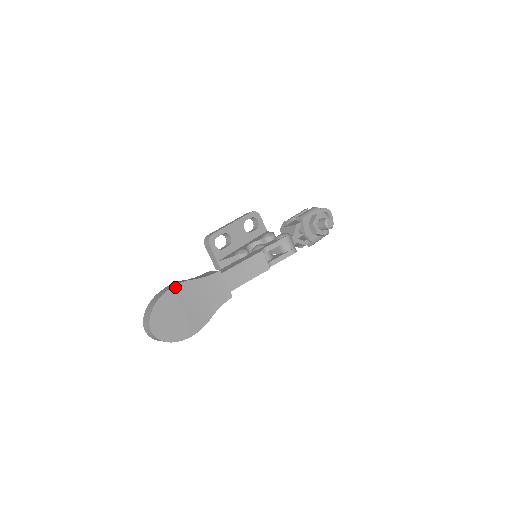
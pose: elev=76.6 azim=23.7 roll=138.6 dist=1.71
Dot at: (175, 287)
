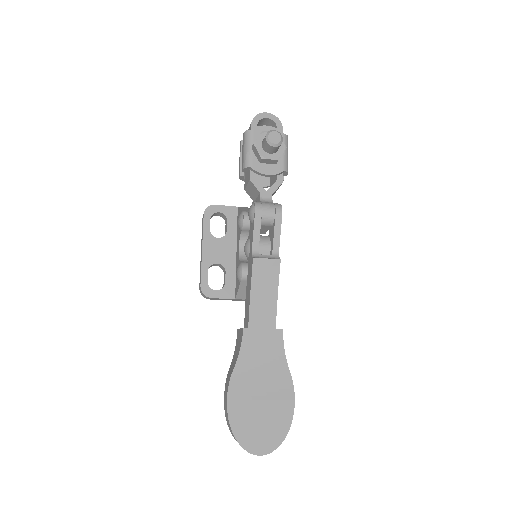
Dot at: (229, 397)
